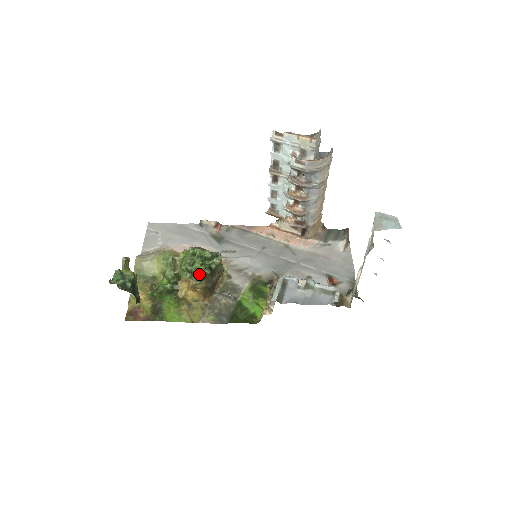
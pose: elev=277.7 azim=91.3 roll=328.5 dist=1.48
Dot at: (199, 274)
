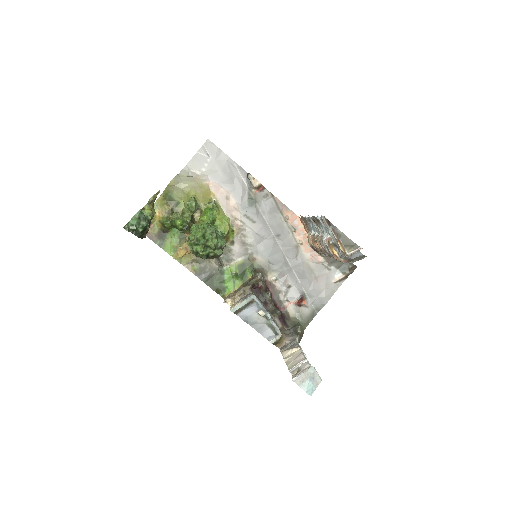
Dot at: occluded
